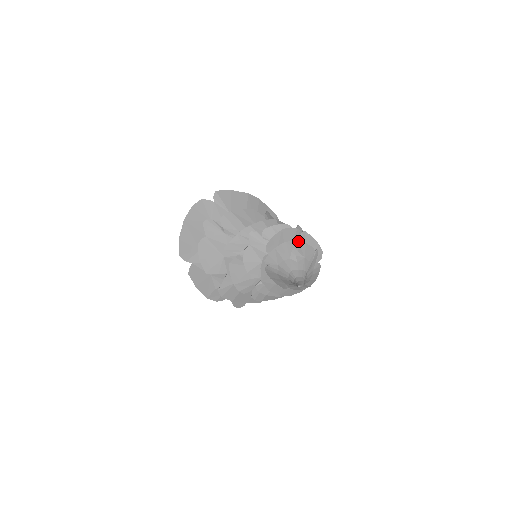
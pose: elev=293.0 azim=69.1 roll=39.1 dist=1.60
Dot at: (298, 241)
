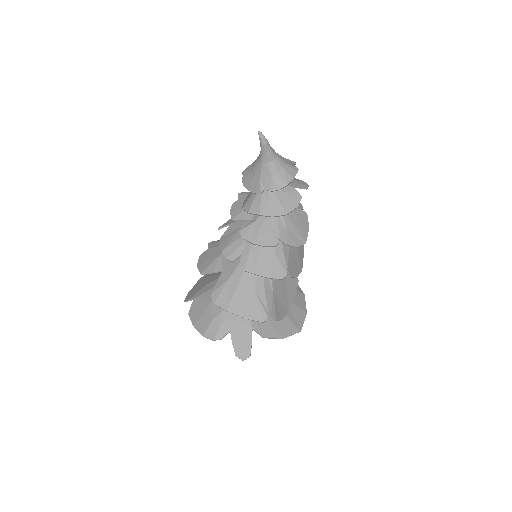
Dot at: occluded
